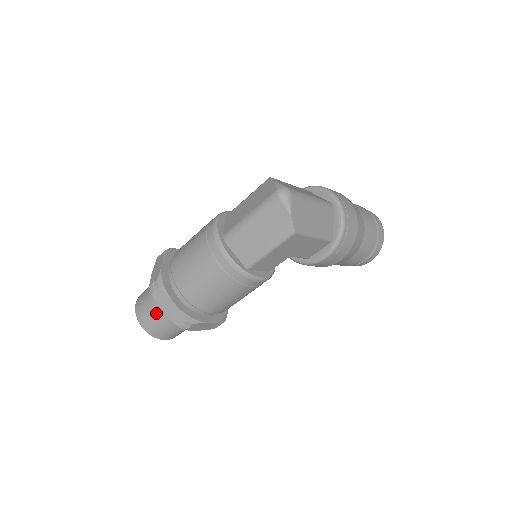
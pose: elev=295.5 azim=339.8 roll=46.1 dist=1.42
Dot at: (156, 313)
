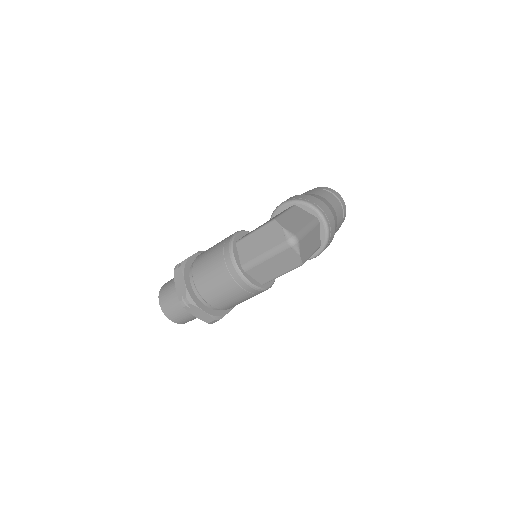
Dot at: (184, 313)
